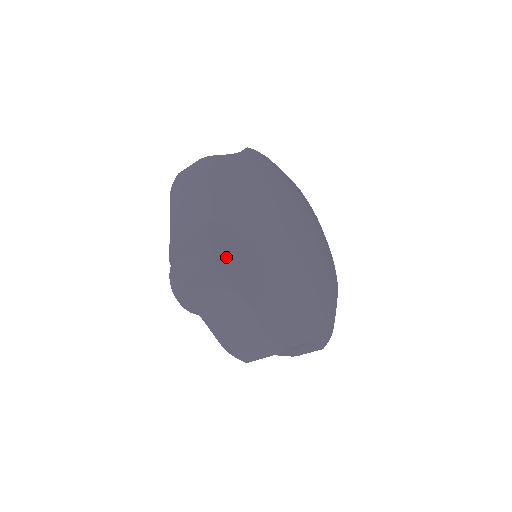
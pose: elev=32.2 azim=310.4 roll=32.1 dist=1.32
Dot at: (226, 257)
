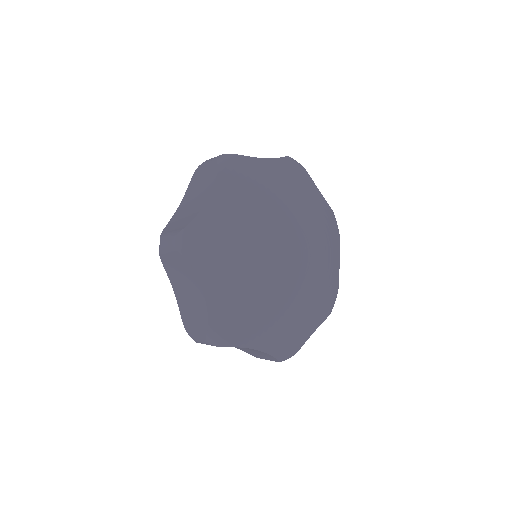
Dot at: (200, 247)
